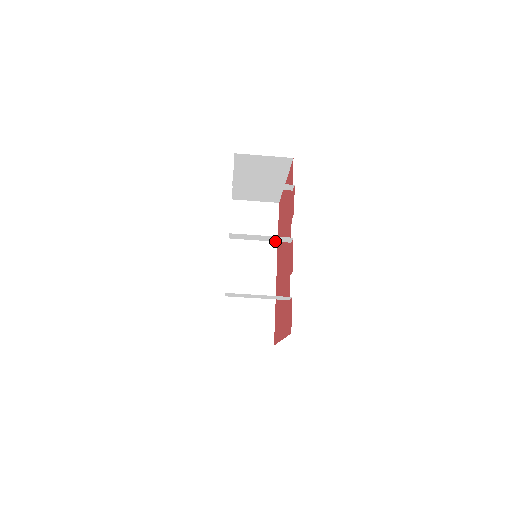
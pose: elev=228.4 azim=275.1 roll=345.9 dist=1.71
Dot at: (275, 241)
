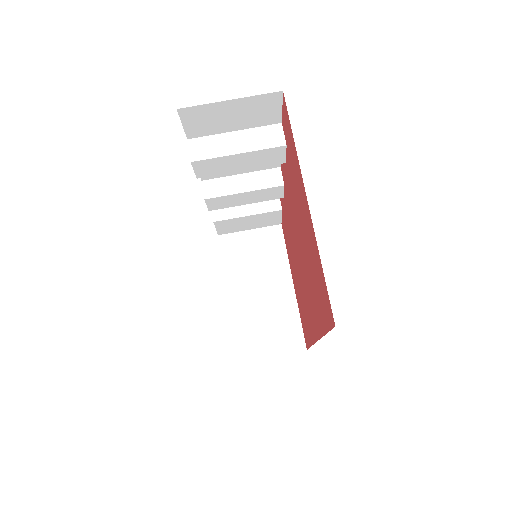
Dot at: (264, 189)
